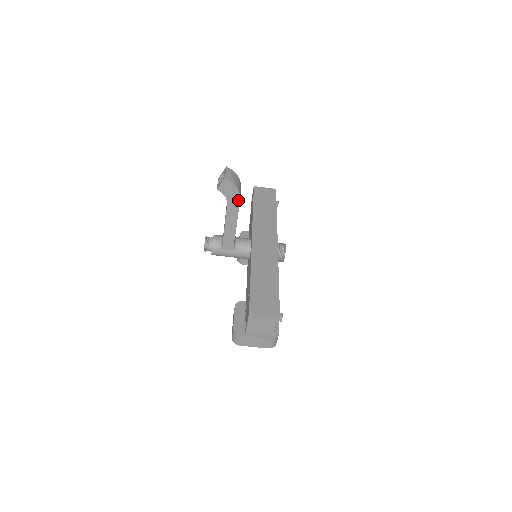
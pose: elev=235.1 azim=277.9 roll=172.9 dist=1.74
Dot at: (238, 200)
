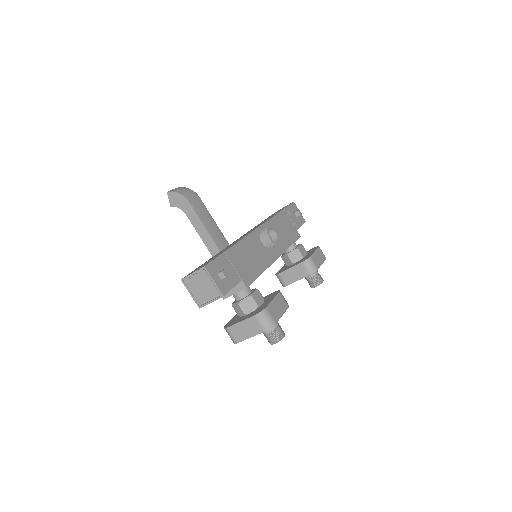
Dot at: (189, 204)
